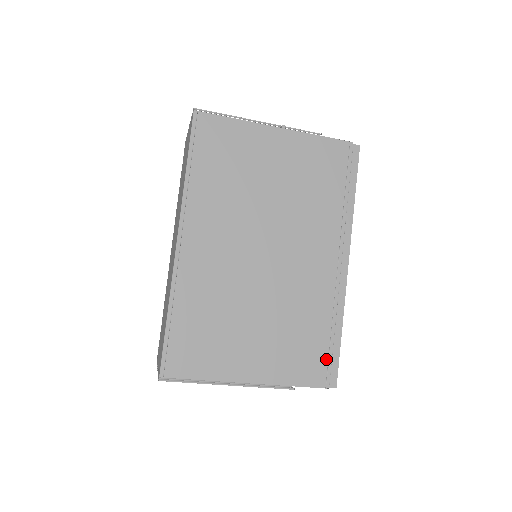
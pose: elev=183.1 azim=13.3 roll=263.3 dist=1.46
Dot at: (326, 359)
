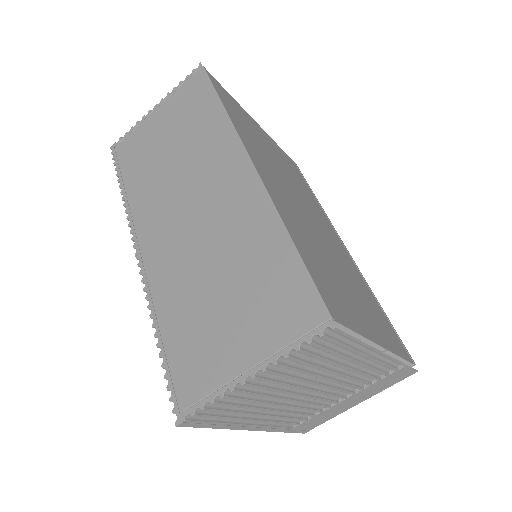
Dot at: (395, 333)
